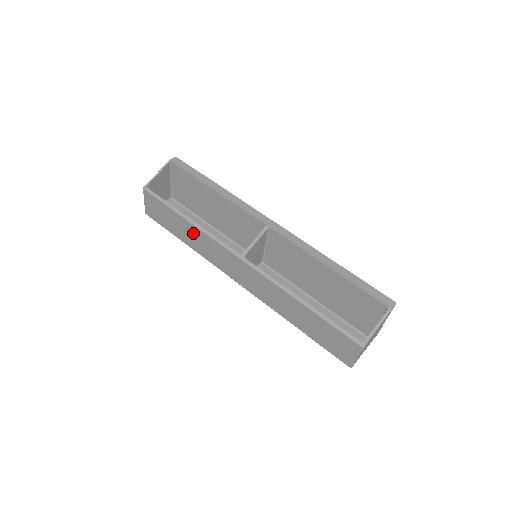
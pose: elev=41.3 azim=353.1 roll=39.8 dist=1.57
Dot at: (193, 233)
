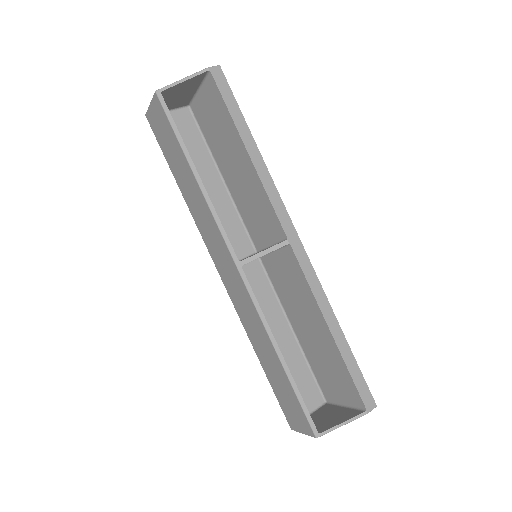
Dot at: (194, 192)
